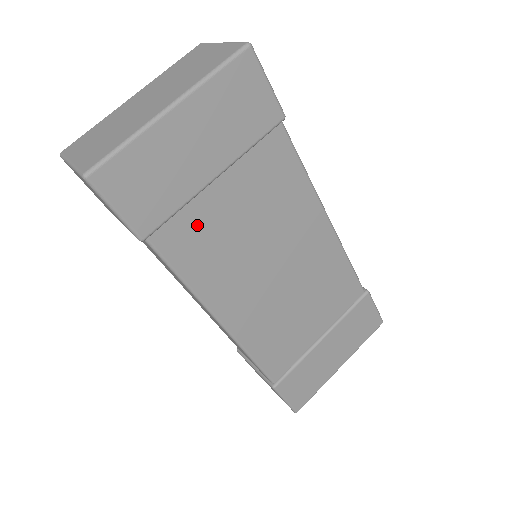
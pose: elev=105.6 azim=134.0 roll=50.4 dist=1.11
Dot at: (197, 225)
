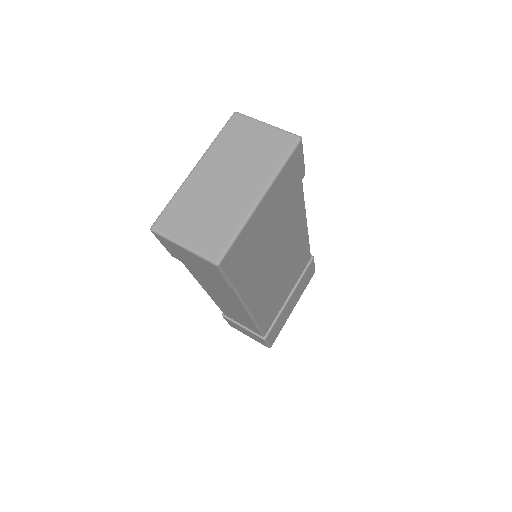
Dot at: (255, 263)
